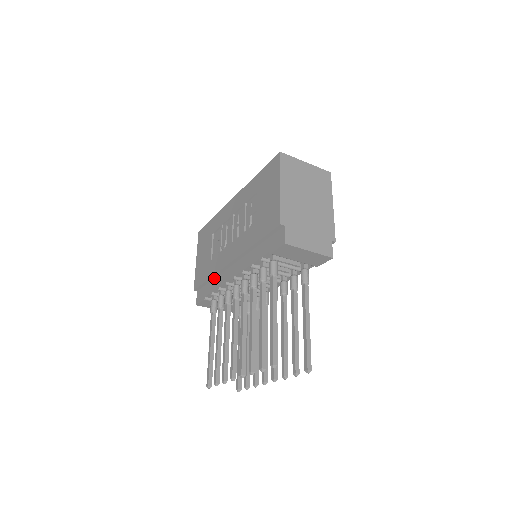
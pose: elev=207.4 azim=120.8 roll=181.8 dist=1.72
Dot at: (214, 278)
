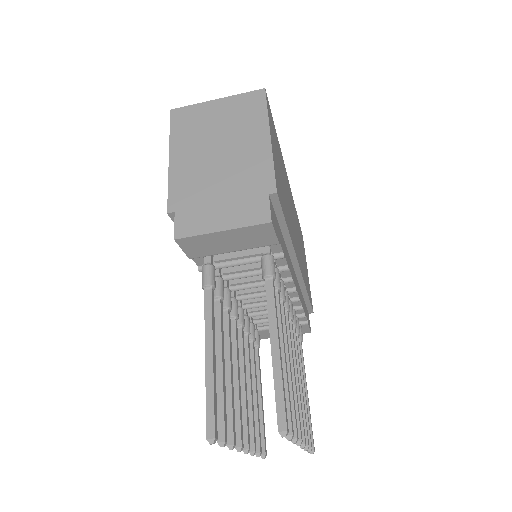
Dot at: occluded
